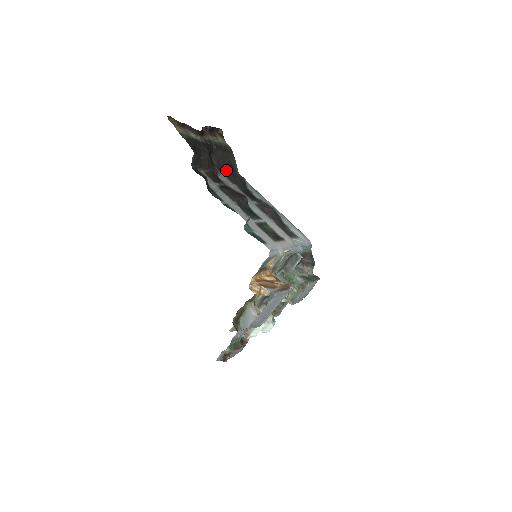
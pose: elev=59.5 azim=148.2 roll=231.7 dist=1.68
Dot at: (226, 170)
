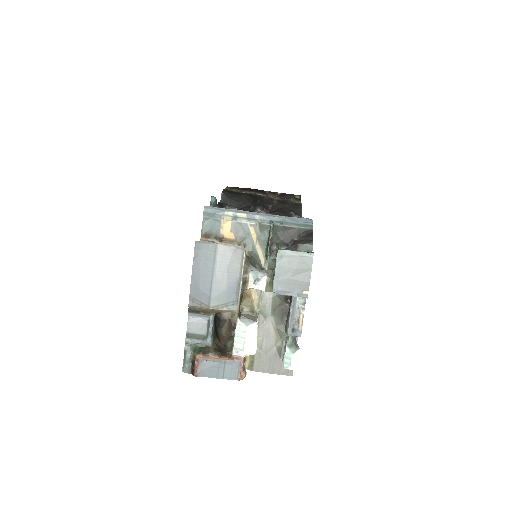
Dot at: occluded
